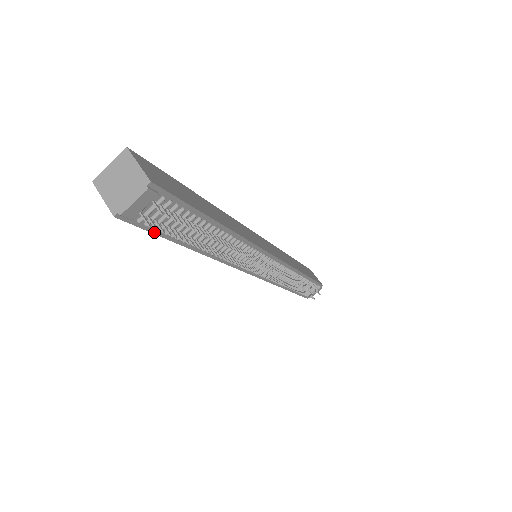
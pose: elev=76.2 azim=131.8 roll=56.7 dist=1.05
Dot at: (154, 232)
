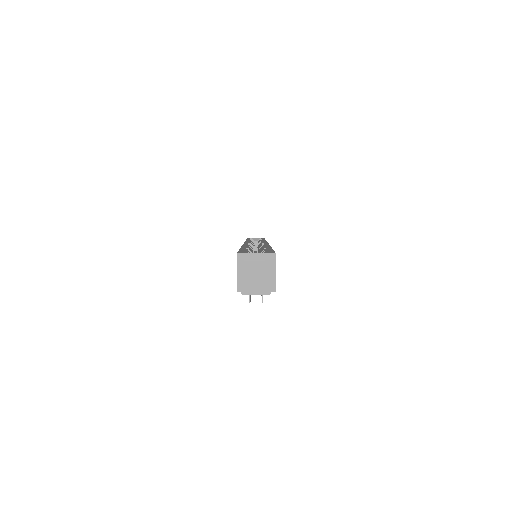
Dot at: occluded
